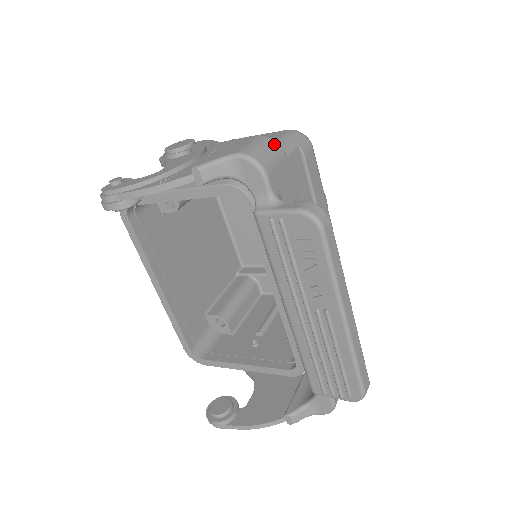
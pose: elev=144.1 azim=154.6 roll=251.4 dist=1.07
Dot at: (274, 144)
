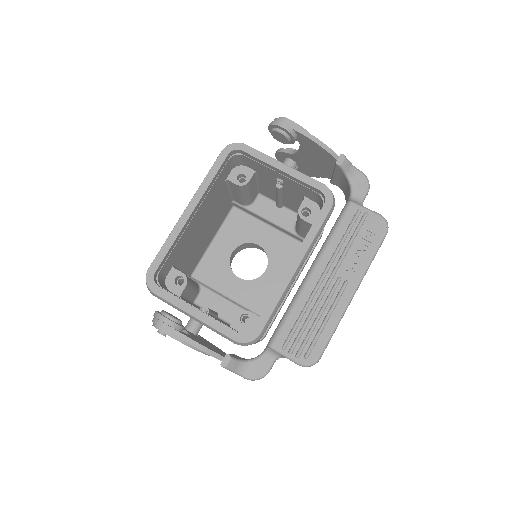
Dot at: occluded
